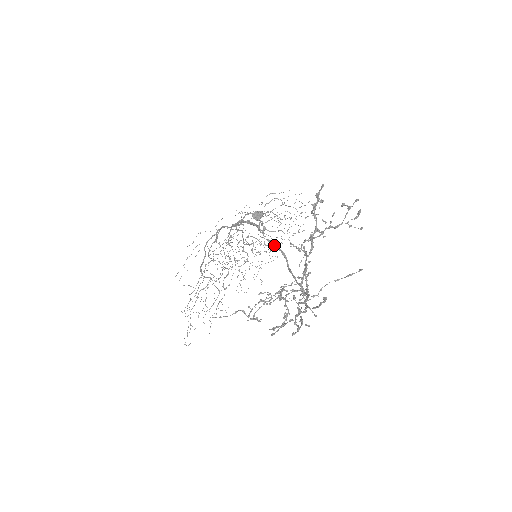
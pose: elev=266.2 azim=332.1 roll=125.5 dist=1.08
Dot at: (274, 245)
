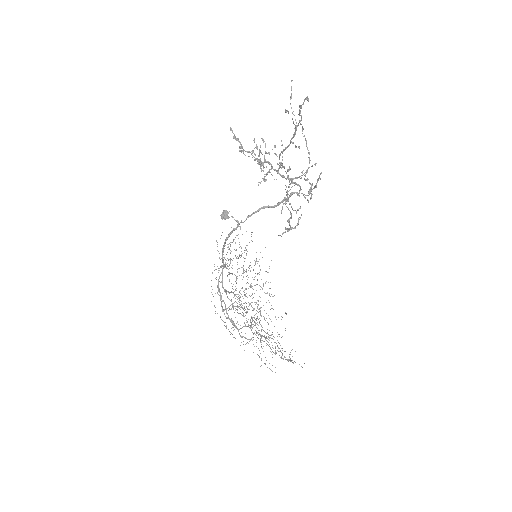
Dot at: (253, 213)
